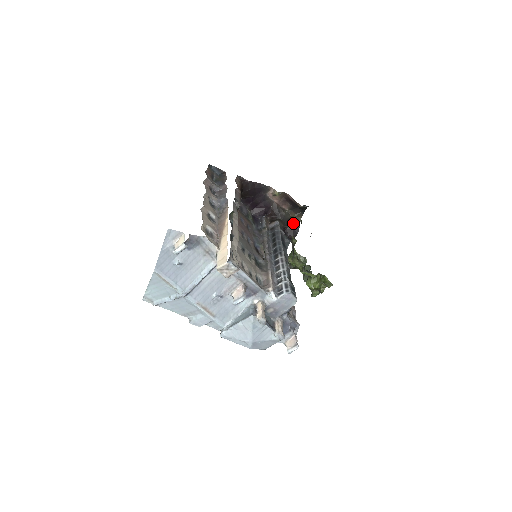
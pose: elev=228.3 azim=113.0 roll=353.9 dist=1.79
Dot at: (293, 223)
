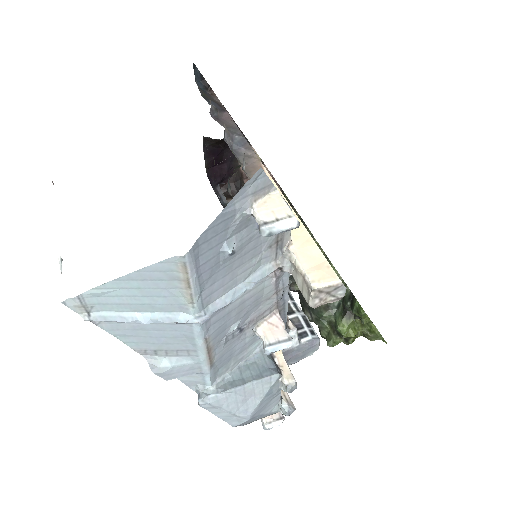
Dot at: occluded
